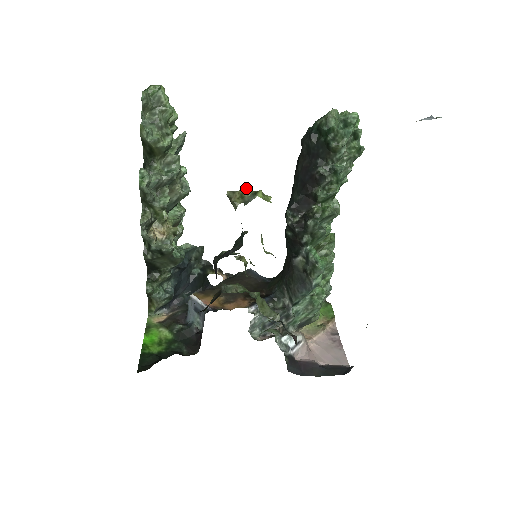
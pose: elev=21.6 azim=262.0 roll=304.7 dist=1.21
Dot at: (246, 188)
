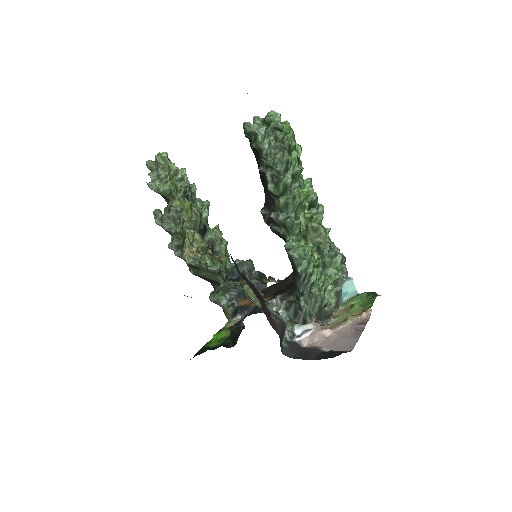
Dot at: (171, 201)
